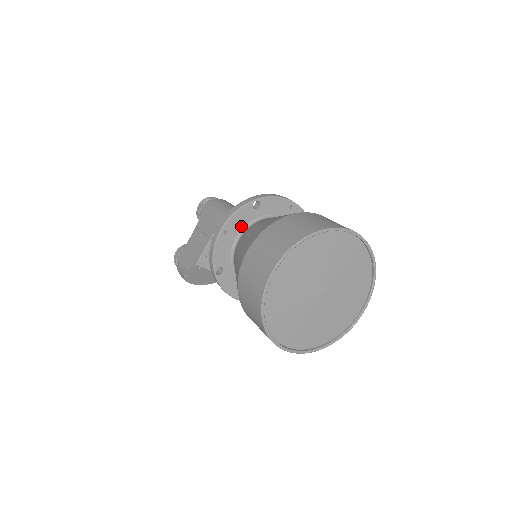
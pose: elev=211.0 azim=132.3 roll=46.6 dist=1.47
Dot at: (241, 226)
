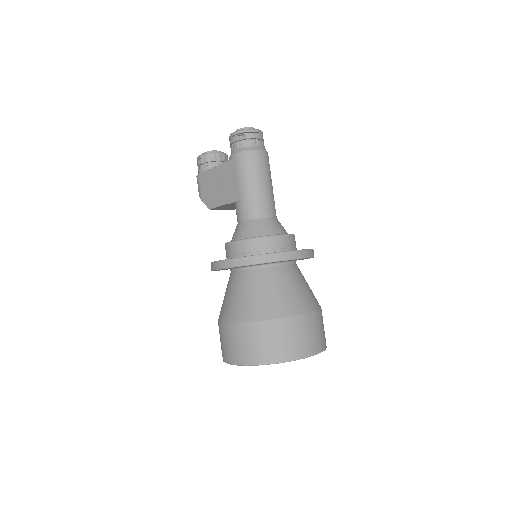
Dot at: occluded
